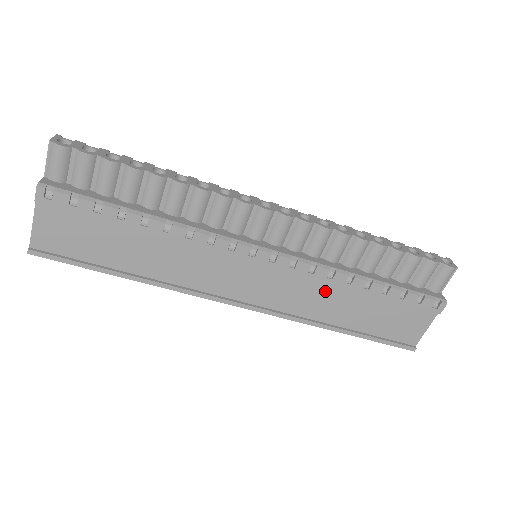
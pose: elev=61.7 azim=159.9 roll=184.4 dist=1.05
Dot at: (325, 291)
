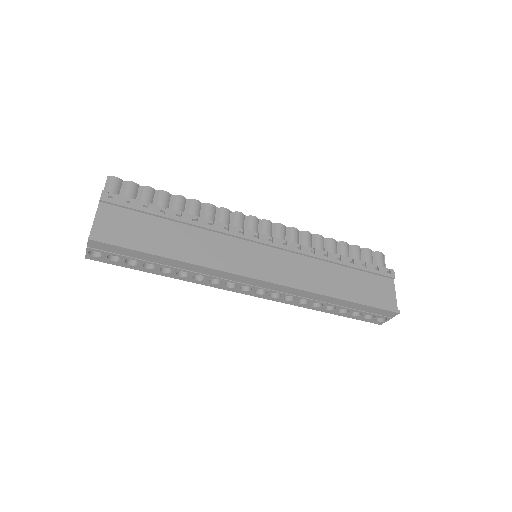
Dot at: (314, 266)
